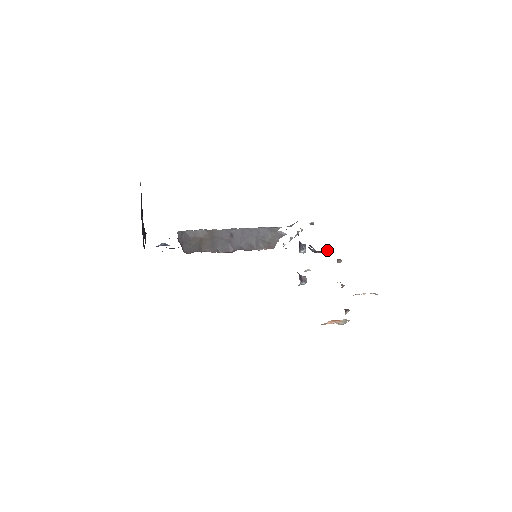
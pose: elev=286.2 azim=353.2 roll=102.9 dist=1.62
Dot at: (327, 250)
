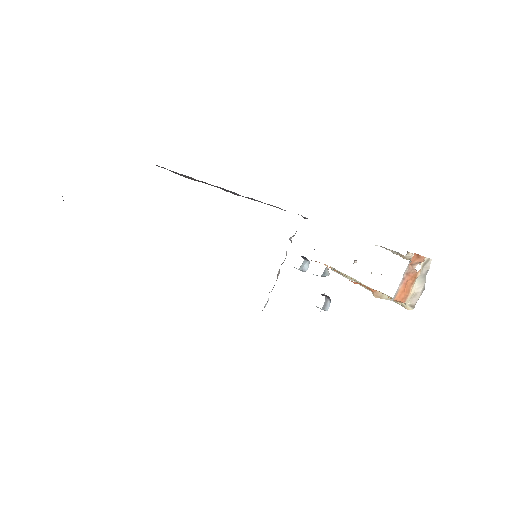
Dot at: occluded
